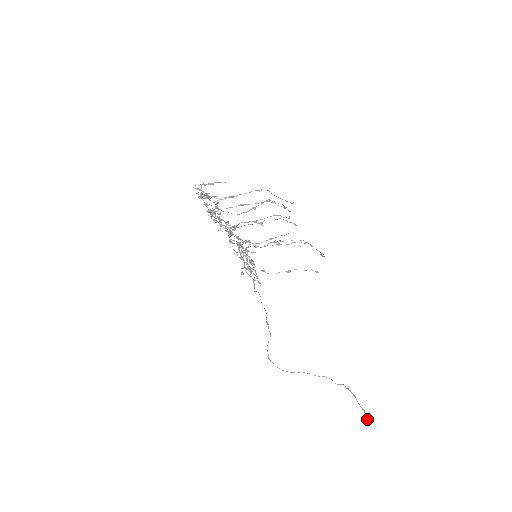
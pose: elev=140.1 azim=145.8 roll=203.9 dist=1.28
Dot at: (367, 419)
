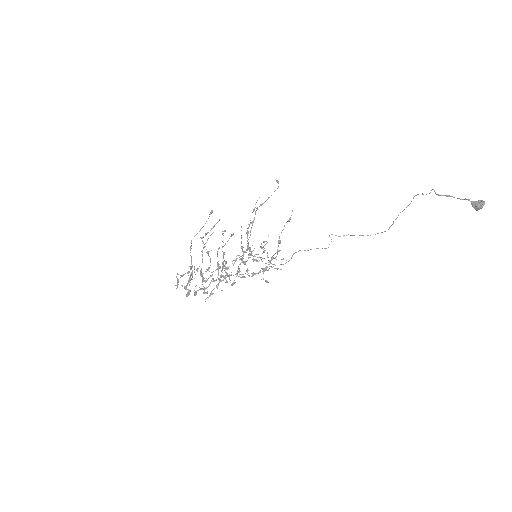
Dot at: (476, 208)
